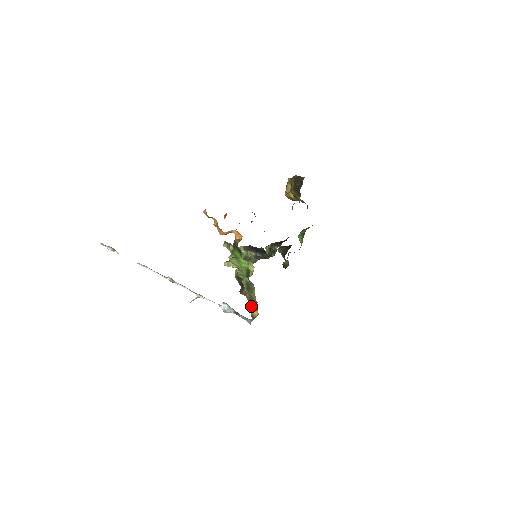
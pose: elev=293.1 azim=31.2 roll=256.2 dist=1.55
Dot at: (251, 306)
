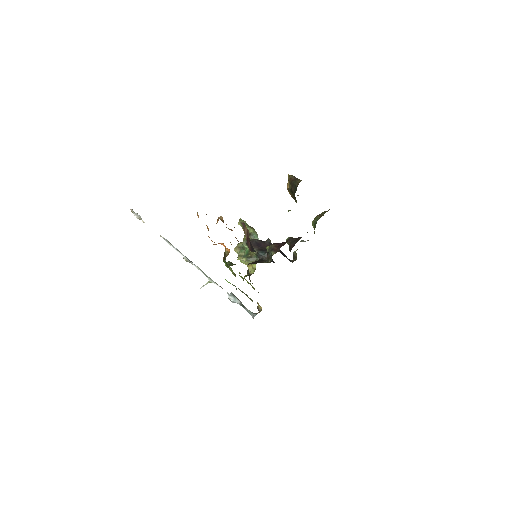
Dot at: occluded
